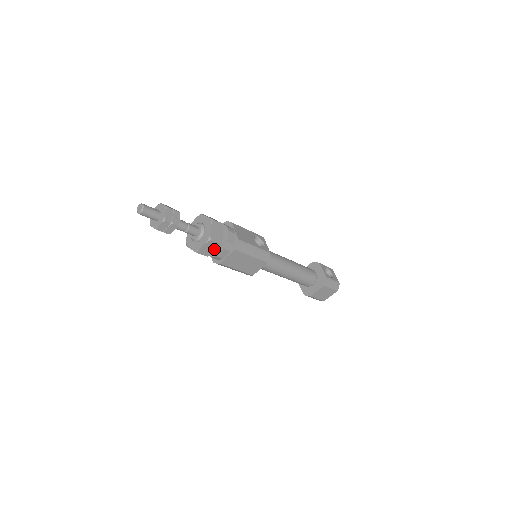
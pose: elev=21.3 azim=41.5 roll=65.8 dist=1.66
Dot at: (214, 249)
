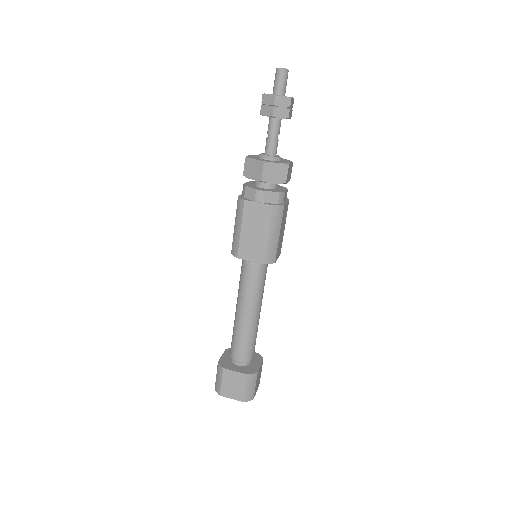
Dot at: (288, 179)
